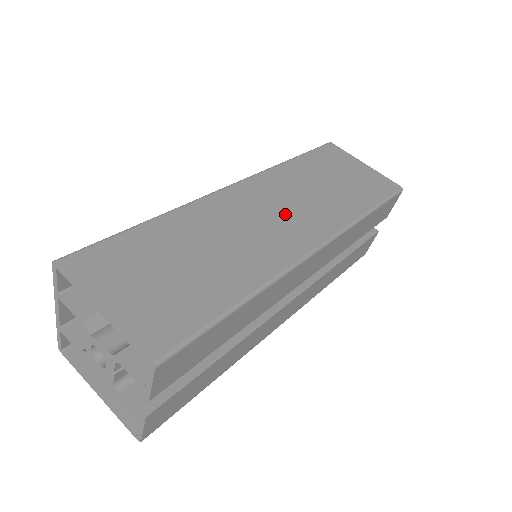
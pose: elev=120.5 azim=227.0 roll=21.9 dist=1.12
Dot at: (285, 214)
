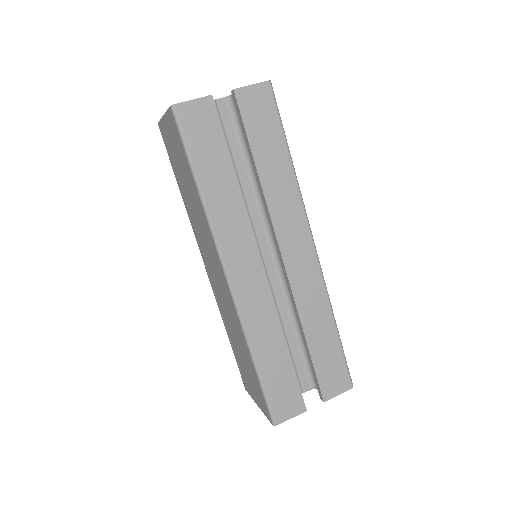
Dot at: occluded
